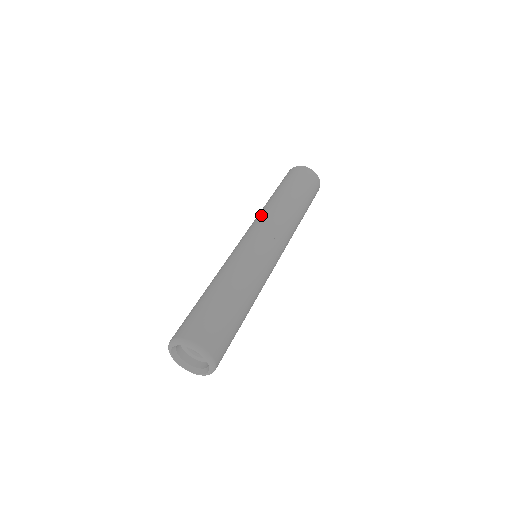
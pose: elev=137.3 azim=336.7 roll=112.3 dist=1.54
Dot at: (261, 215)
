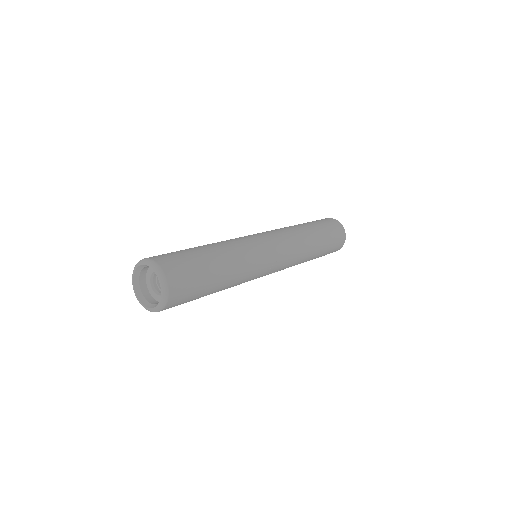
Dot at: (287, 231)
